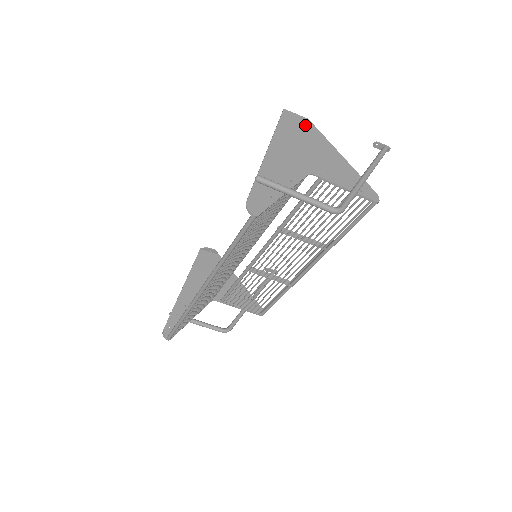
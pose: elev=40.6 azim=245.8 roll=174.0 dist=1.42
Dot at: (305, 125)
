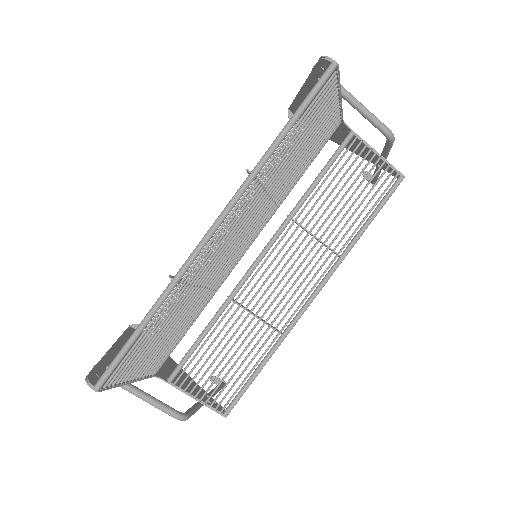
Dot at: occluded
